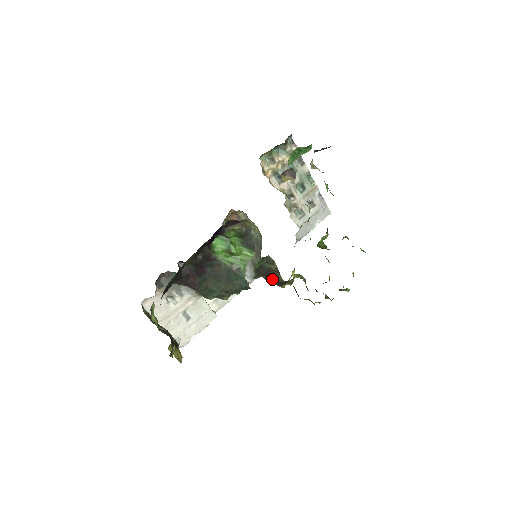
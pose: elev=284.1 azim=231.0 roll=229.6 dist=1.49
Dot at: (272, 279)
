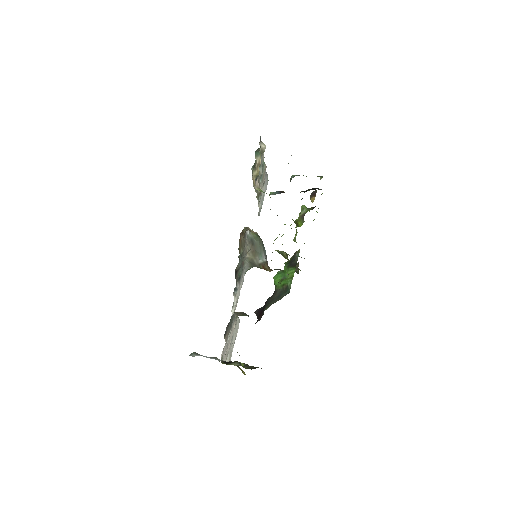
Dot at: occluded
